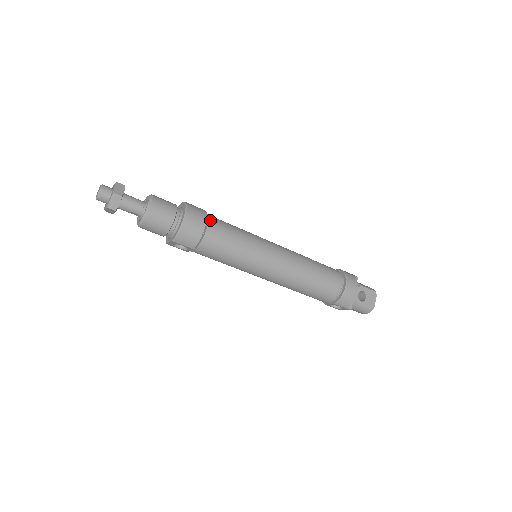
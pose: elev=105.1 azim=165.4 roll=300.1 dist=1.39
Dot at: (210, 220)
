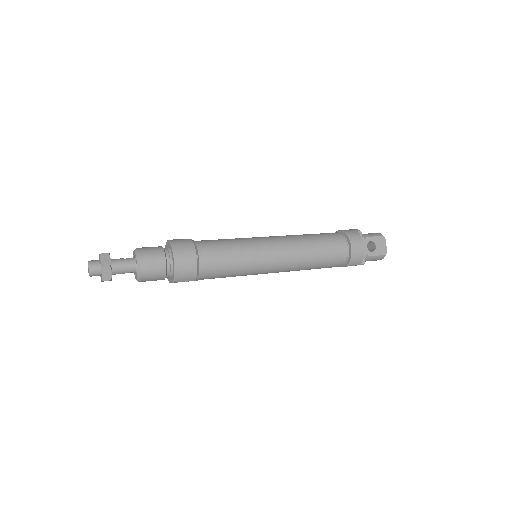
Dot at: (199, 248)
